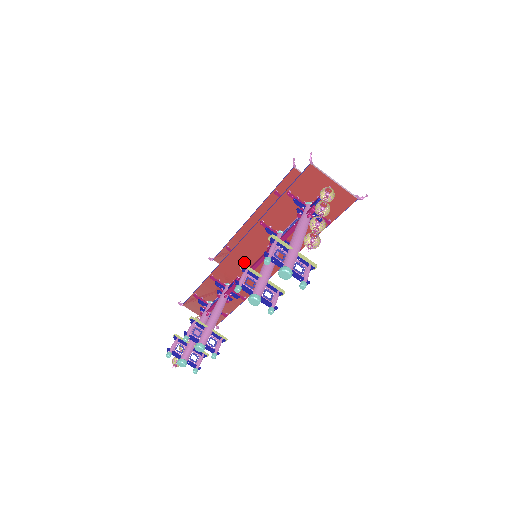
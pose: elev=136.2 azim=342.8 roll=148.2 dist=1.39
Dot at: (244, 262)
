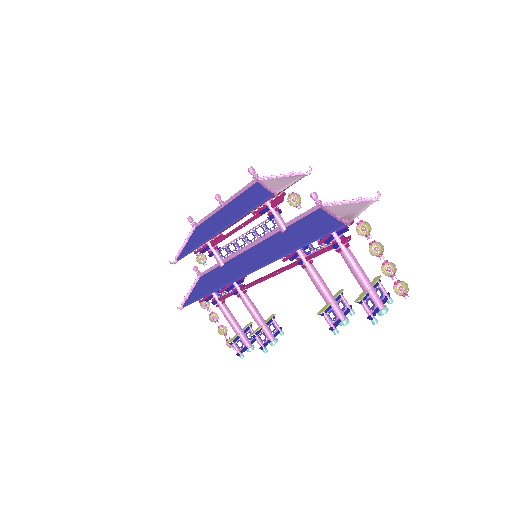
Dot at: occluded
